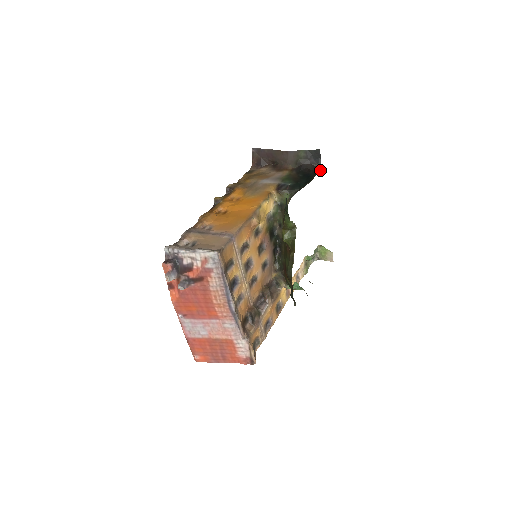
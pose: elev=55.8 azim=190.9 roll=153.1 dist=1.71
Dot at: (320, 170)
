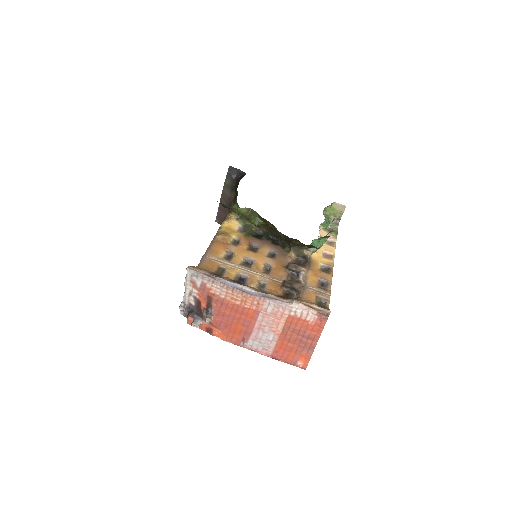
Dot at: (245, 174)
